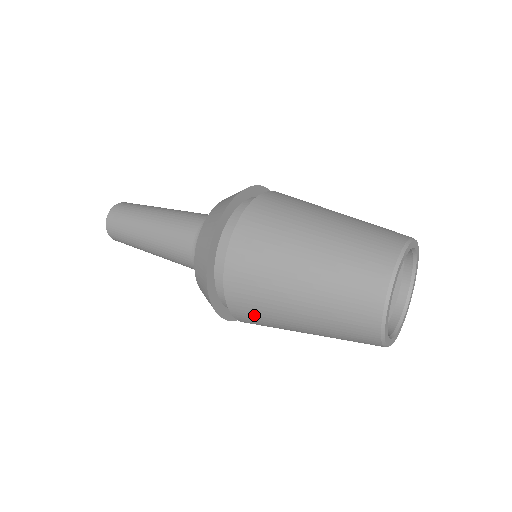
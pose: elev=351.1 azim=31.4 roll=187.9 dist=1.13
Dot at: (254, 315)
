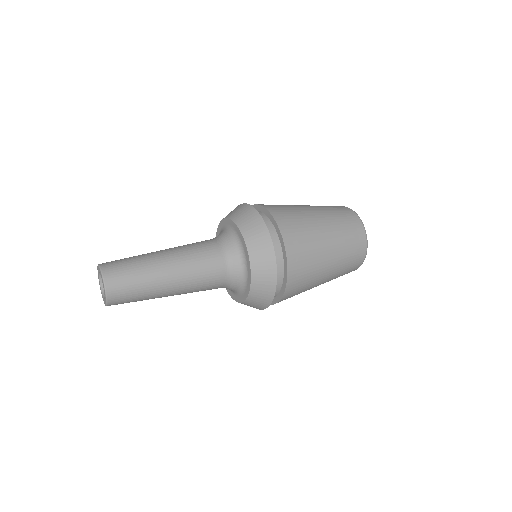
Dot at: (300, 287)
